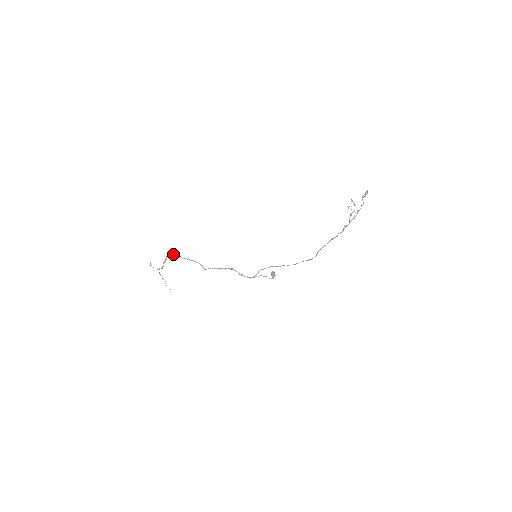
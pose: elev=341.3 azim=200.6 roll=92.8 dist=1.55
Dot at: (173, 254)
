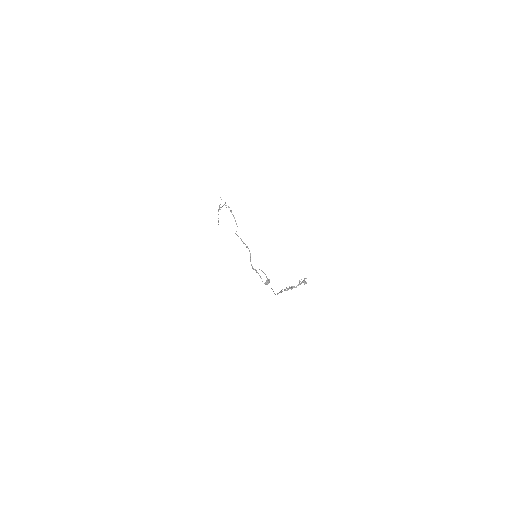
Dot at: occluded
